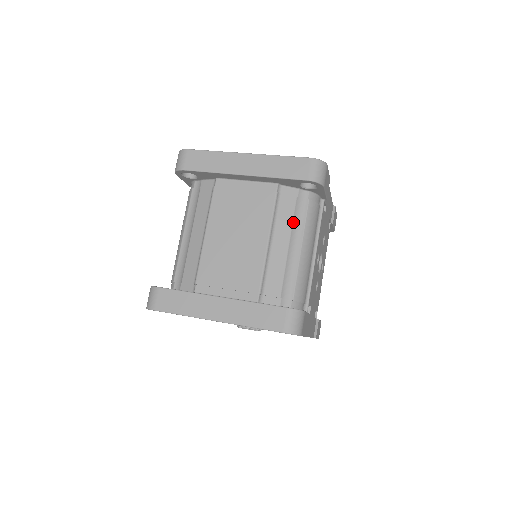
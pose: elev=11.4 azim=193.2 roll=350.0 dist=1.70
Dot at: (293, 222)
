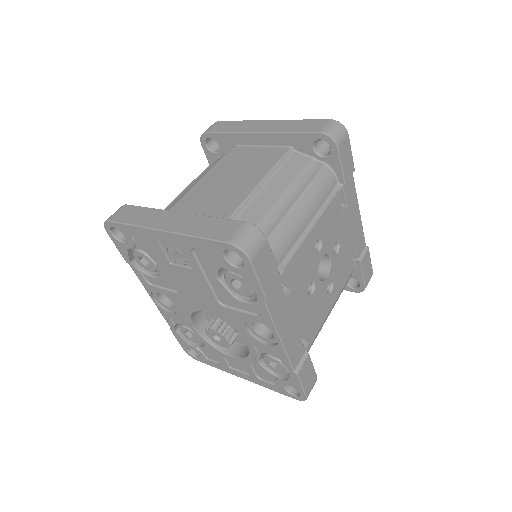
Dot at: (295, 179)
